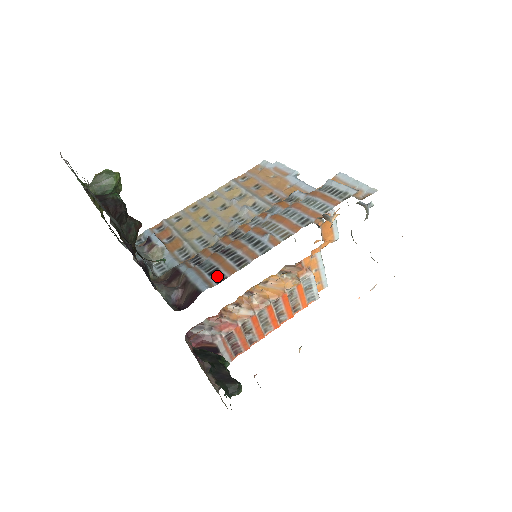
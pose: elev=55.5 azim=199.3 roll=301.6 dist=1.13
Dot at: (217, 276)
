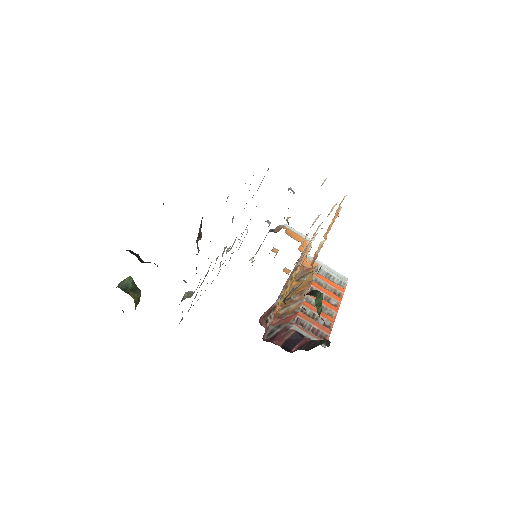
Dot at: occluded
